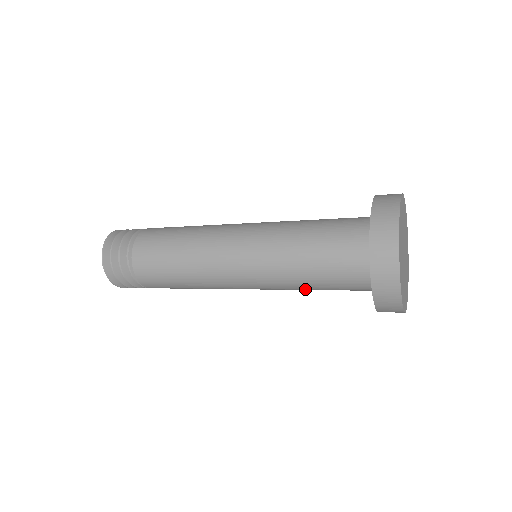
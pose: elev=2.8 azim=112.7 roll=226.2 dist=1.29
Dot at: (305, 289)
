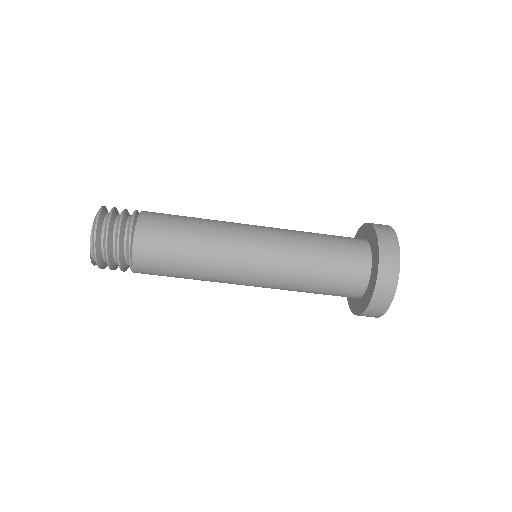
Dot at: (308, 273)
